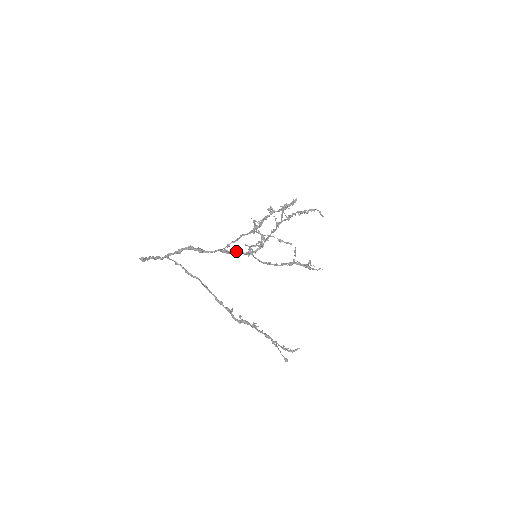
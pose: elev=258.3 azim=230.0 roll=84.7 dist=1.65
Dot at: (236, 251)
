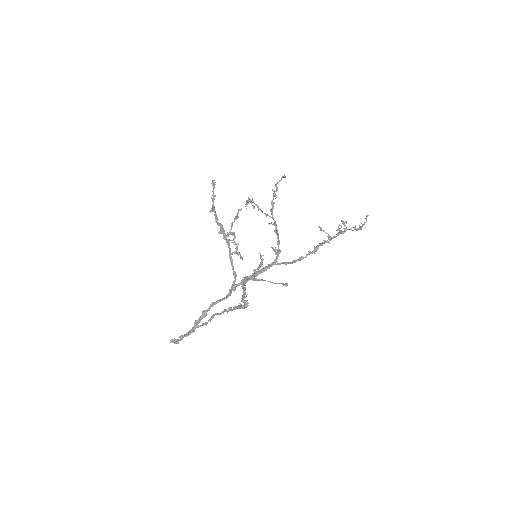
Dot at: (252, 274)
